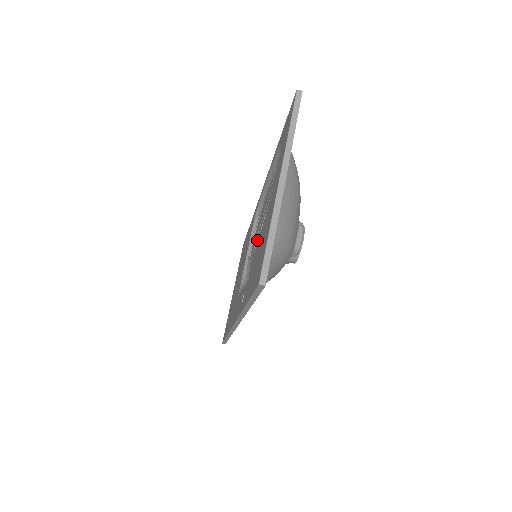
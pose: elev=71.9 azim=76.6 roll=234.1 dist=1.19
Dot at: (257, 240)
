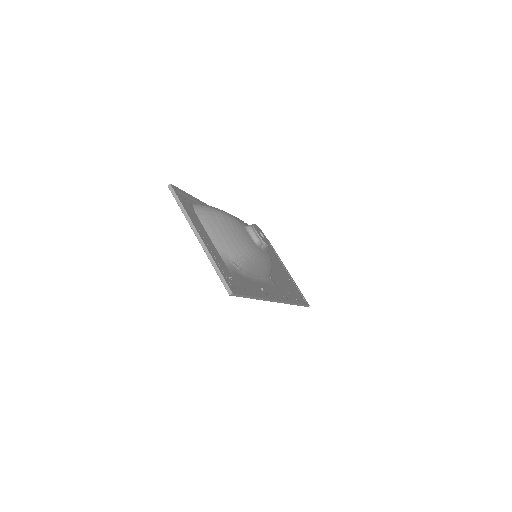
Dot at: occluded
